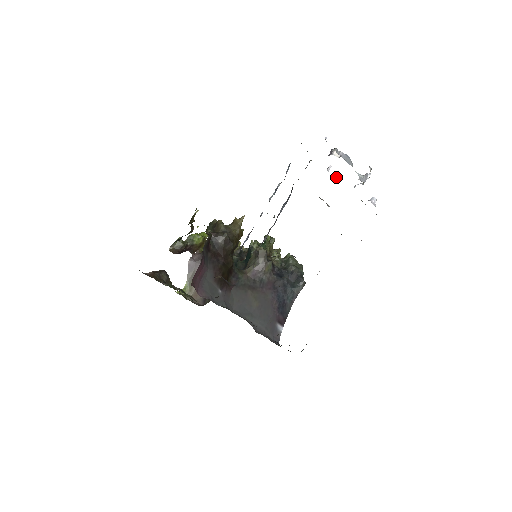
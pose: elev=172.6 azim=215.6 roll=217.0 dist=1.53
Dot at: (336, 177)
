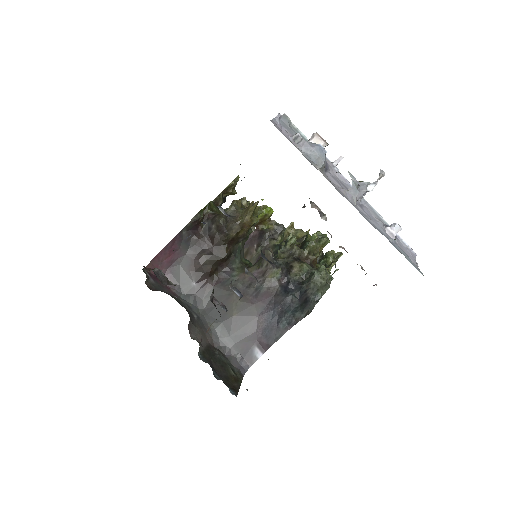
Dot at: (340, 176)
